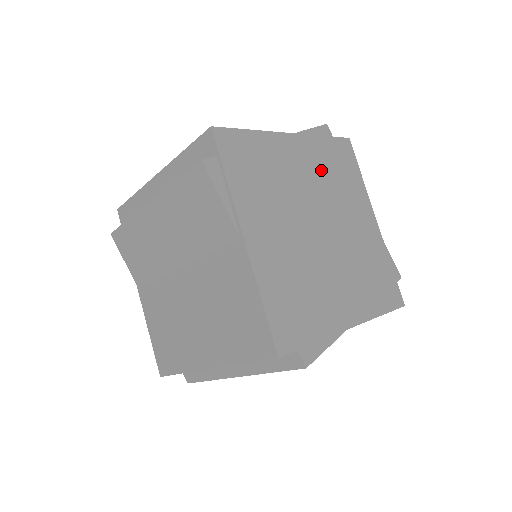
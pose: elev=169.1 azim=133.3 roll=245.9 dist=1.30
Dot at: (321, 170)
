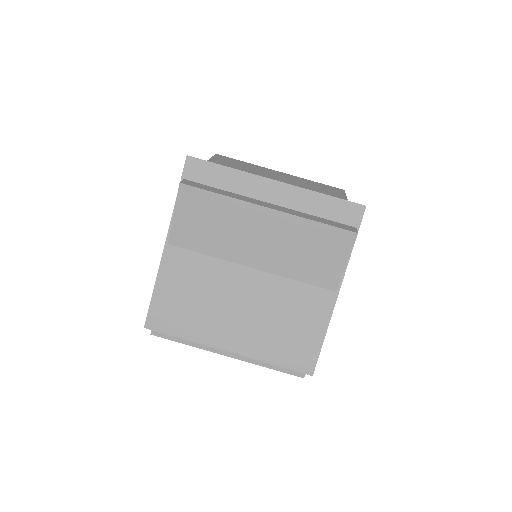
Dot at: occluded
